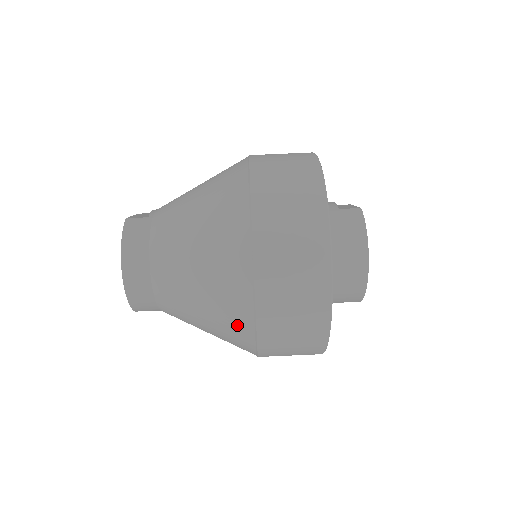
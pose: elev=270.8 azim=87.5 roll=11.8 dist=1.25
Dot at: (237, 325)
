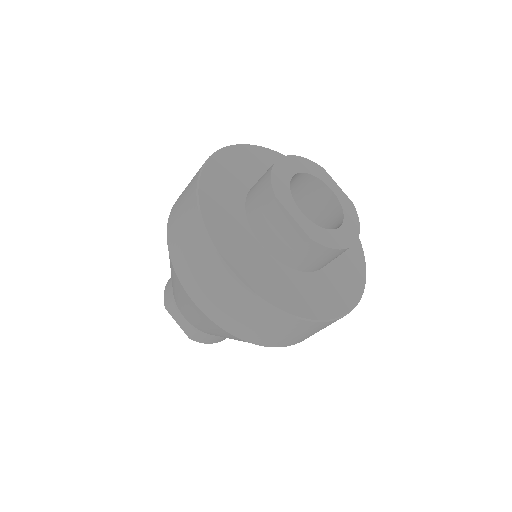
Dot at: occluded
